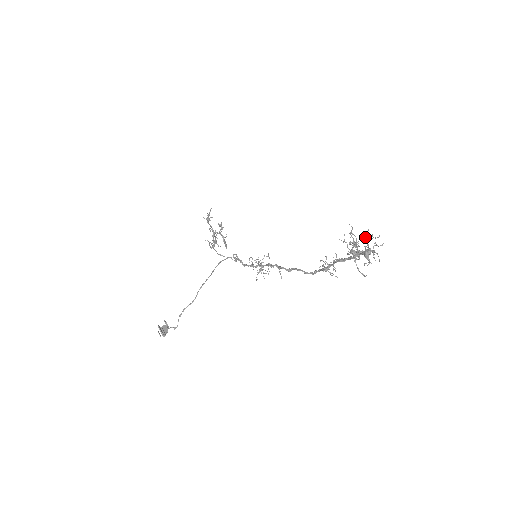
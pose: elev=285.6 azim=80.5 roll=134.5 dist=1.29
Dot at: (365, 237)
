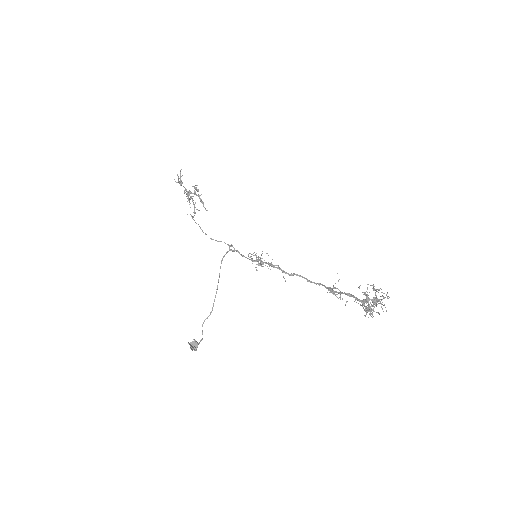
Dot at: (373, 287)
